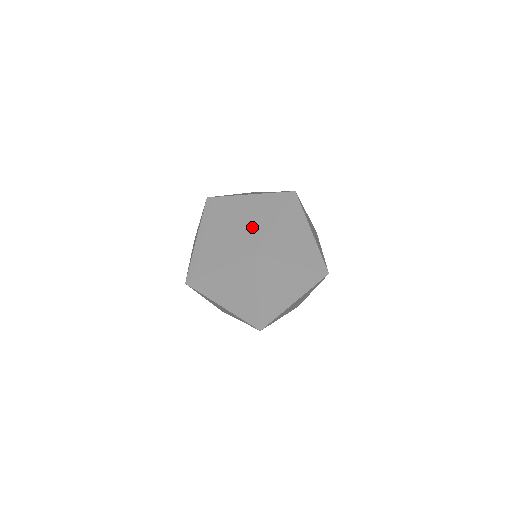
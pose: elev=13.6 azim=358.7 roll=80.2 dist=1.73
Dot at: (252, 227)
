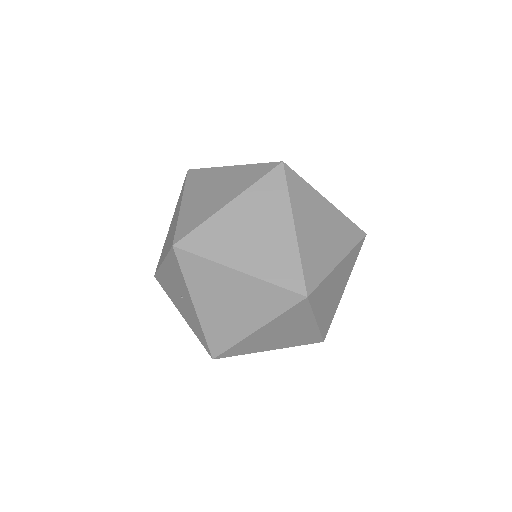
Dot at: occluded
